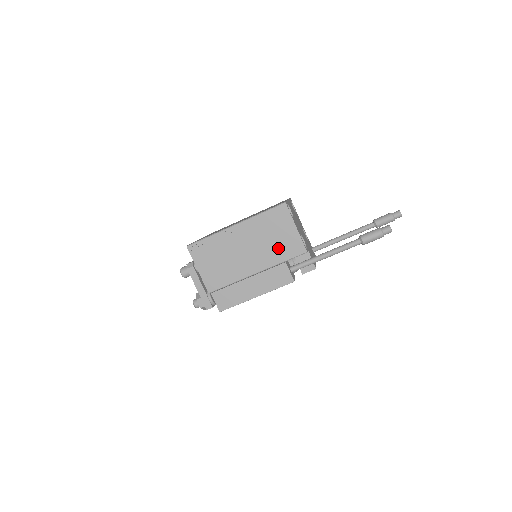
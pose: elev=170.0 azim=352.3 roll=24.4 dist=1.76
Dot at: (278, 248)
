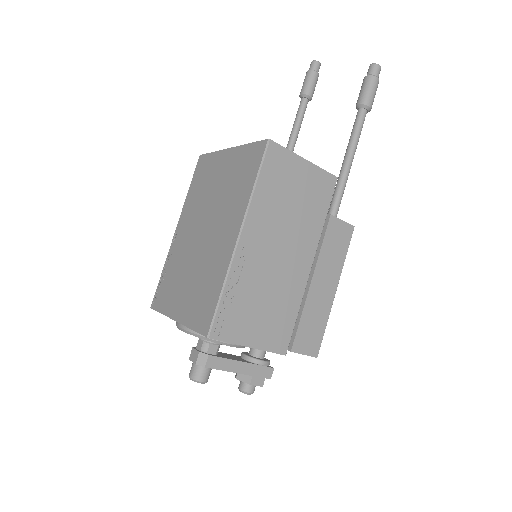
Dot at: (308, 208)
